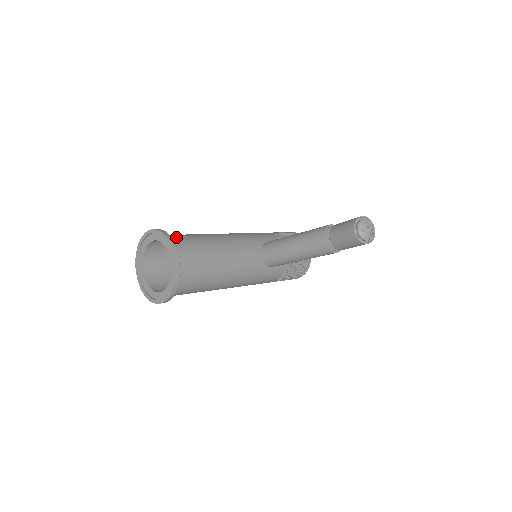
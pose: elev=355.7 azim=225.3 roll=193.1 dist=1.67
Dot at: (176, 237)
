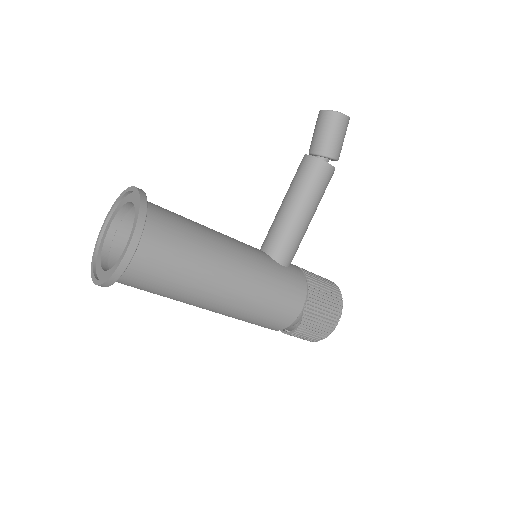
Dot at: occluded
